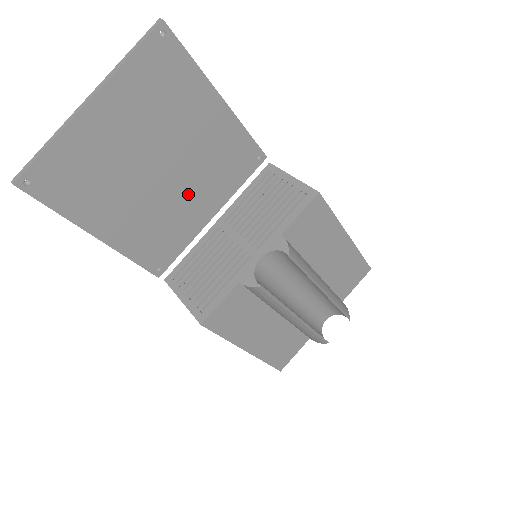
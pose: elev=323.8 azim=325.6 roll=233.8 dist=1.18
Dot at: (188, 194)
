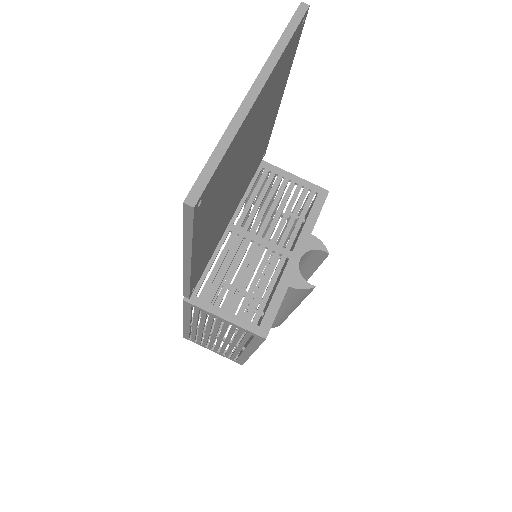
Dot at: (235, 198)
